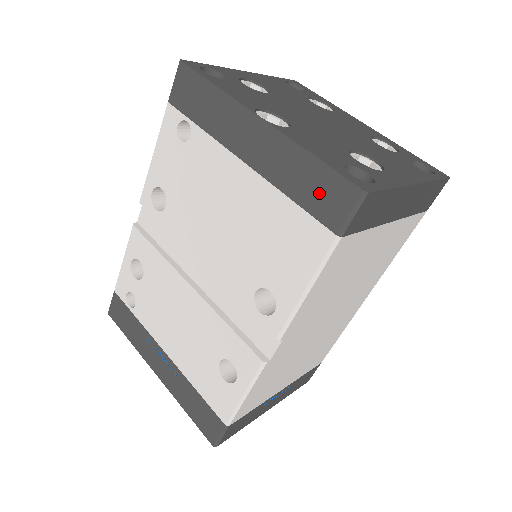
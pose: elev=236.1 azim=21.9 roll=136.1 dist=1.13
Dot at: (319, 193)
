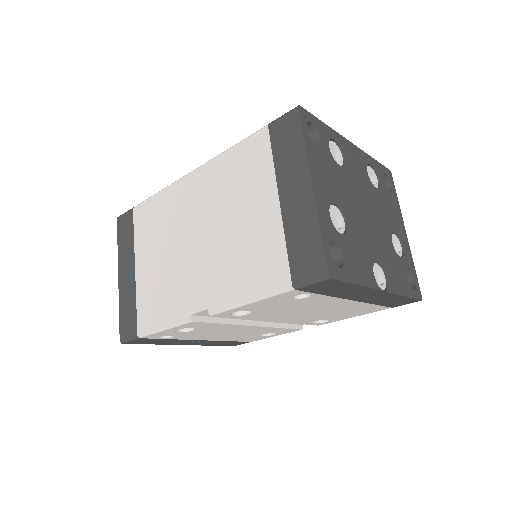
Dot at: (396, 303)
